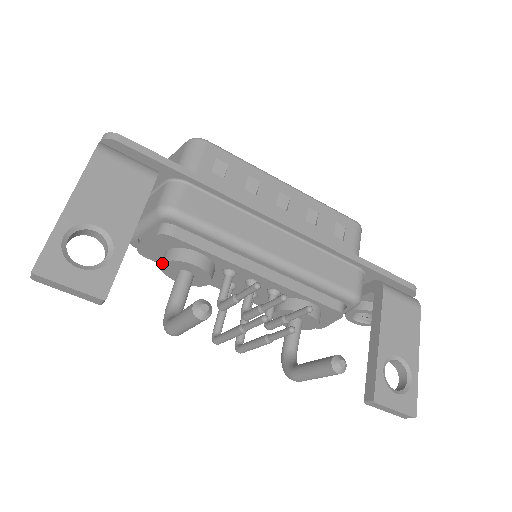
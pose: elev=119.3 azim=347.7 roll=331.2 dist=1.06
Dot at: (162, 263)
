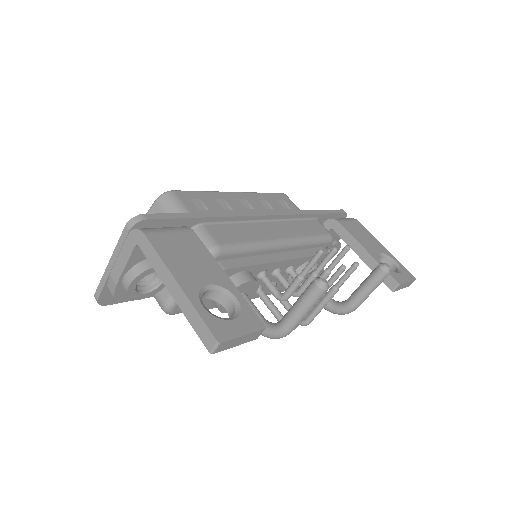
Dot at: occluded
